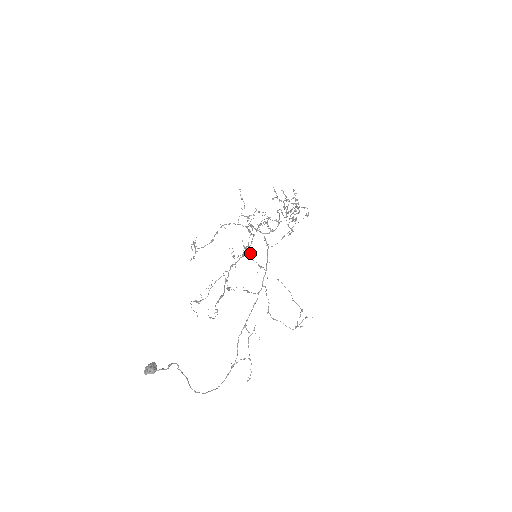
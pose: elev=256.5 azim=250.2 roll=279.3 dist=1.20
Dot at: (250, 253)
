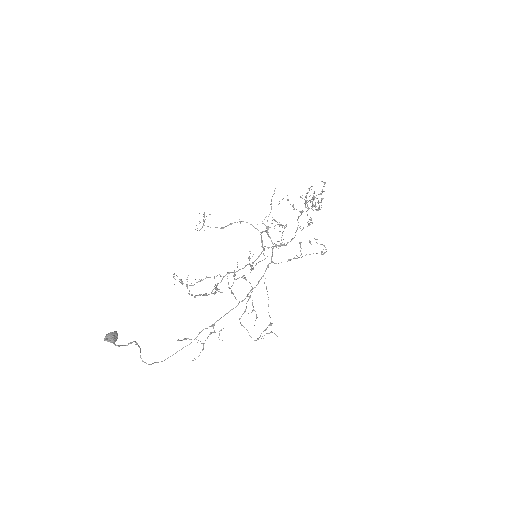
Dot at: (251, 286)
